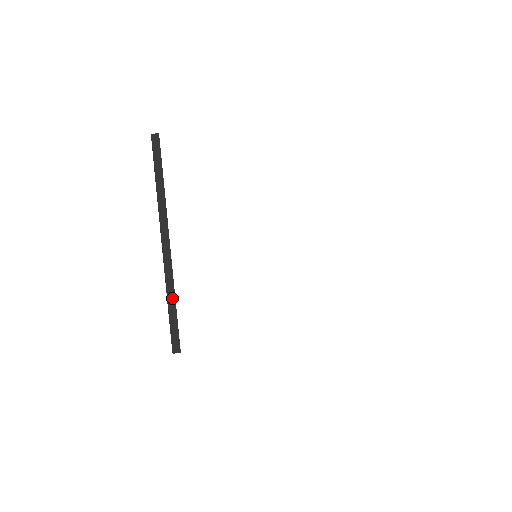
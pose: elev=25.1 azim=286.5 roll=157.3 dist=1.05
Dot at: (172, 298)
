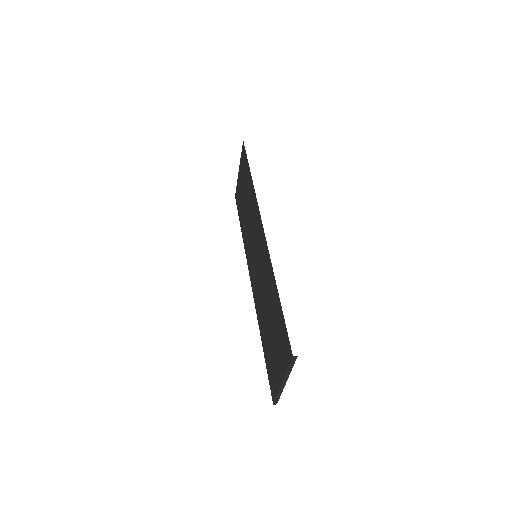
Dot at: (280, 394)
